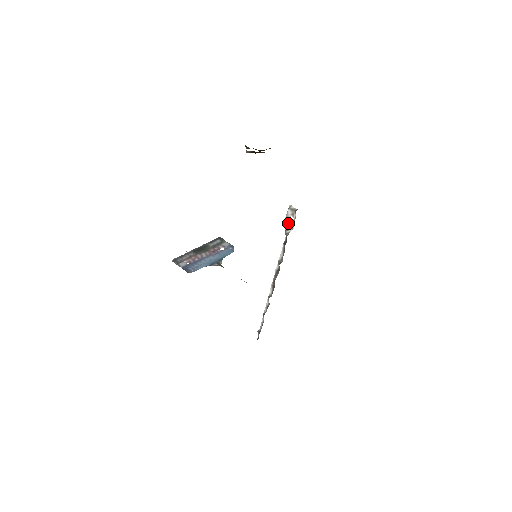
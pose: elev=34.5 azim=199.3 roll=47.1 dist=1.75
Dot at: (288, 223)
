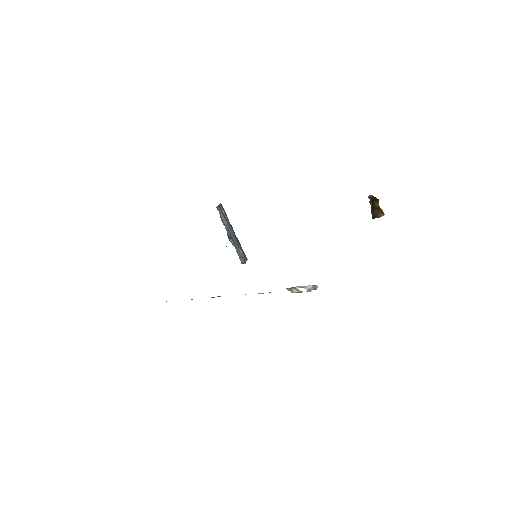
Dot at: (298, 289)
